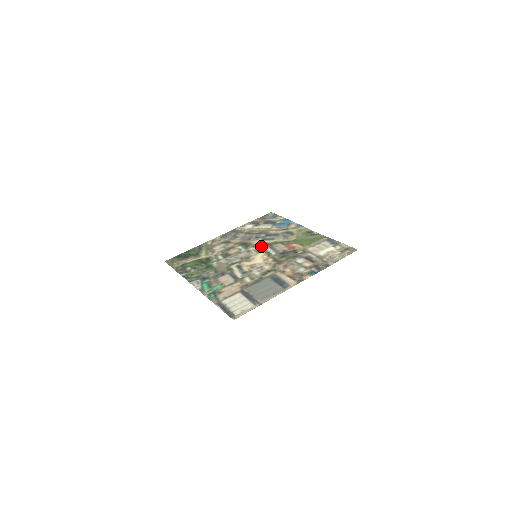
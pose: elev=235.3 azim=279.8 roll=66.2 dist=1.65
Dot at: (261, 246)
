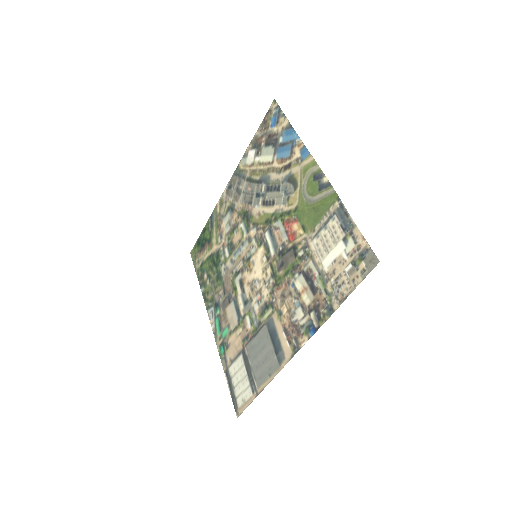
Dot at: (260, 226)
